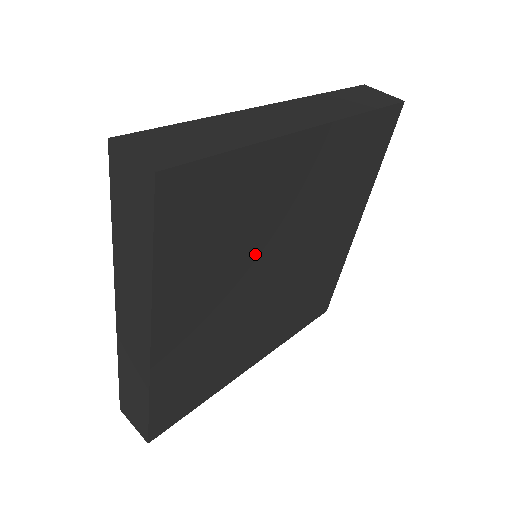
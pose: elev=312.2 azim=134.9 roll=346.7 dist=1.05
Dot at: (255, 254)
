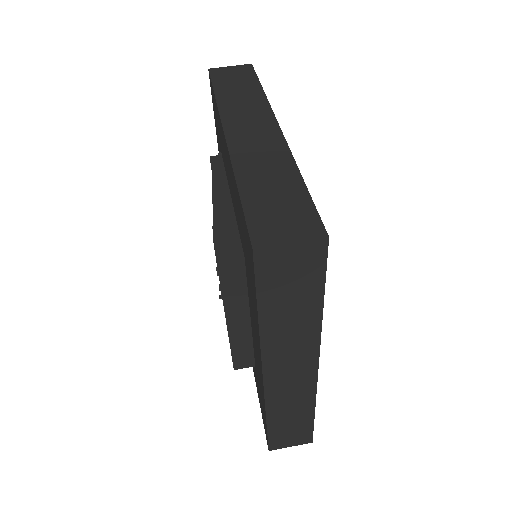
Dot at: occluded
